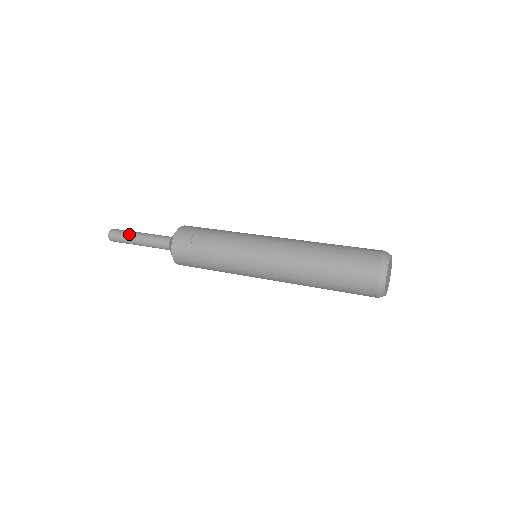
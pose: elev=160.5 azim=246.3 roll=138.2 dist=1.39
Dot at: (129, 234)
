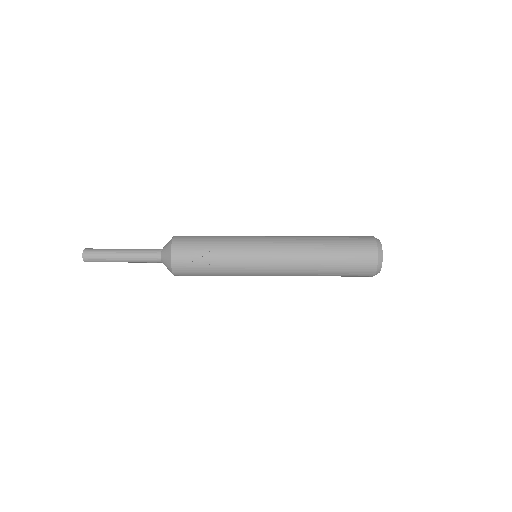
Dot at: (109, 256)
